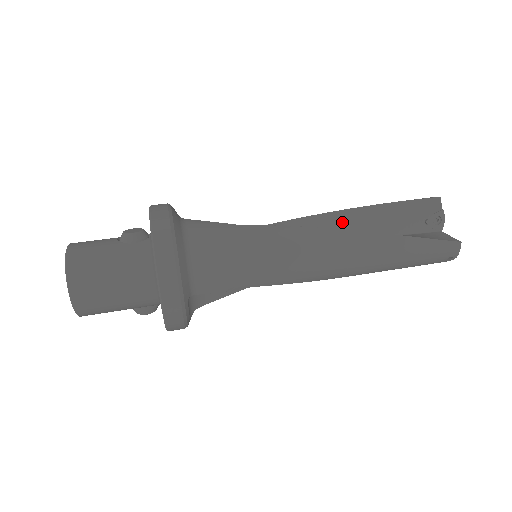
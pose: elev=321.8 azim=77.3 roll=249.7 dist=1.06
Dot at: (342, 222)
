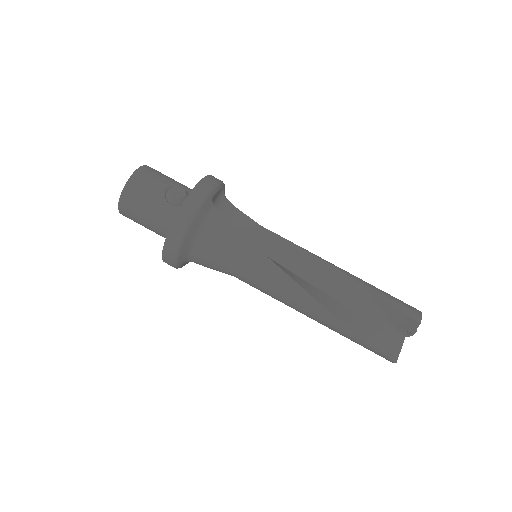
Dot at: (334, 280)
